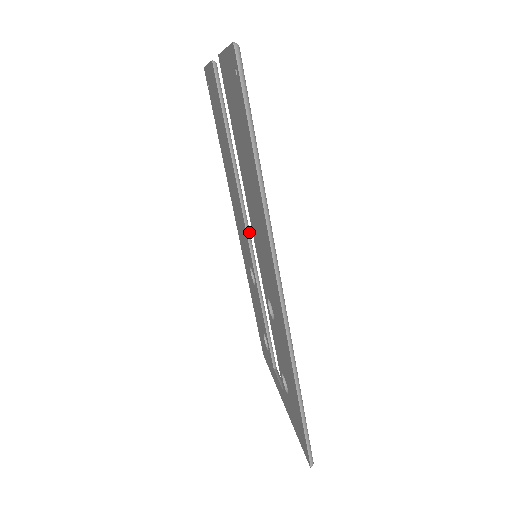
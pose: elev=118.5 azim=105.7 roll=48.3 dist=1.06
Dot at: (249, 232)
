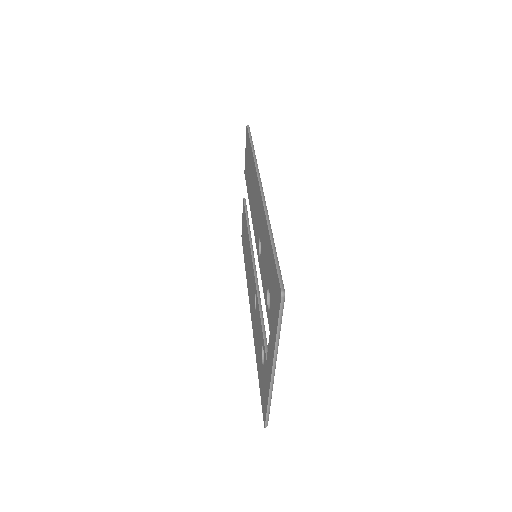
Dot at: (254, 262)
